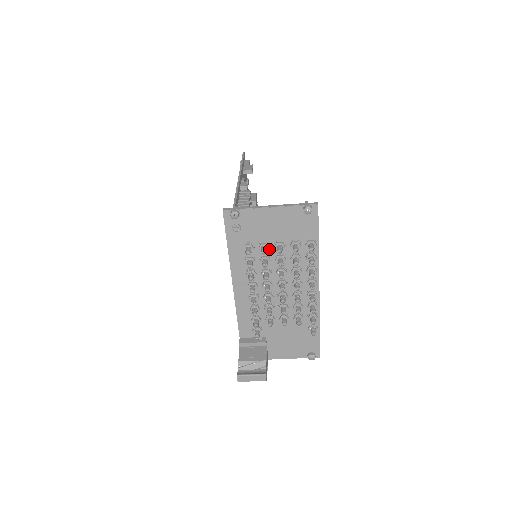
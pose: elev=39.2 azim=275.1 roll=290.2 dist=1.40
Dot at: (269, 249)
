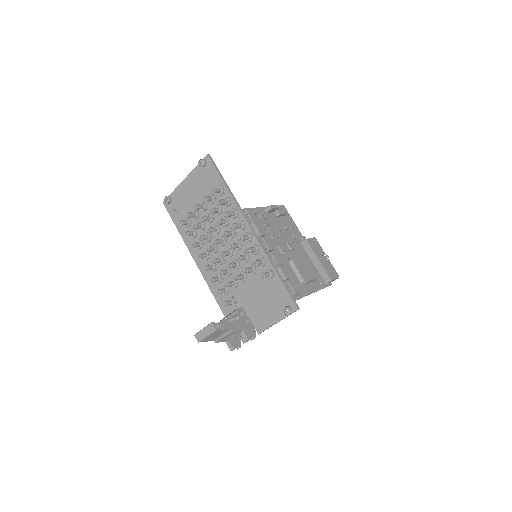
Dot at: (200, 214)
